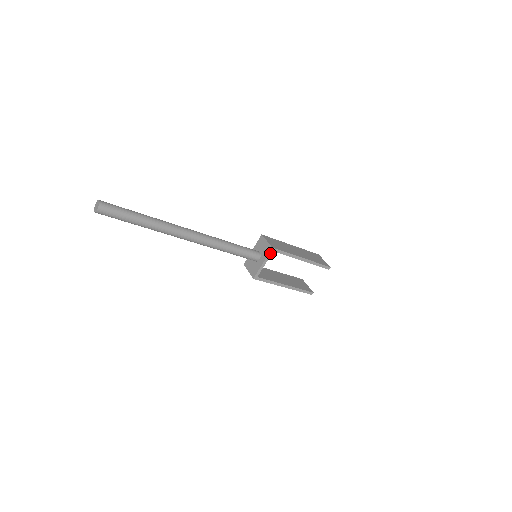
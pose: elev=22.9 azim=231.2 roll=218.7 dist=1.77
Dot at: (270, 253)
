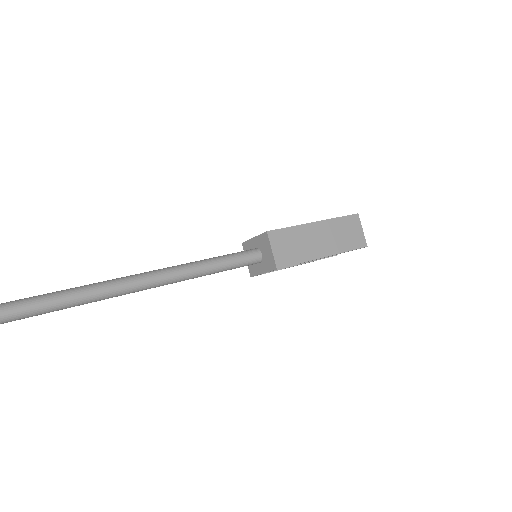
Dot at: occluded
